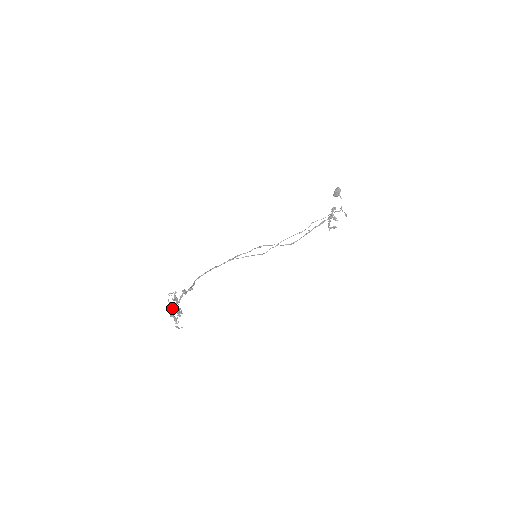
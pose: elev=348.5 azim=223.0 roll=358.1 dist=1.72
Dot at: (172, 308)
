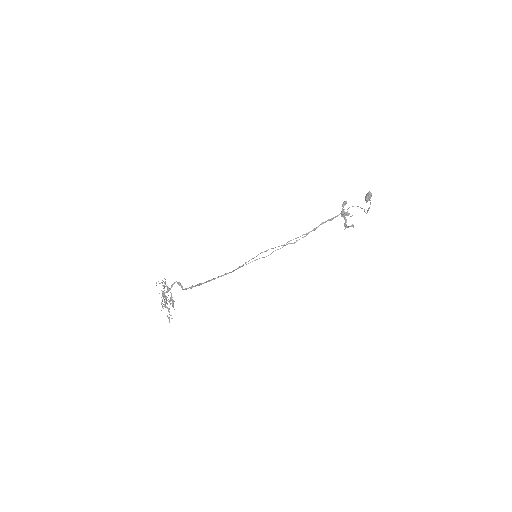
Dot at: (163, 296)
